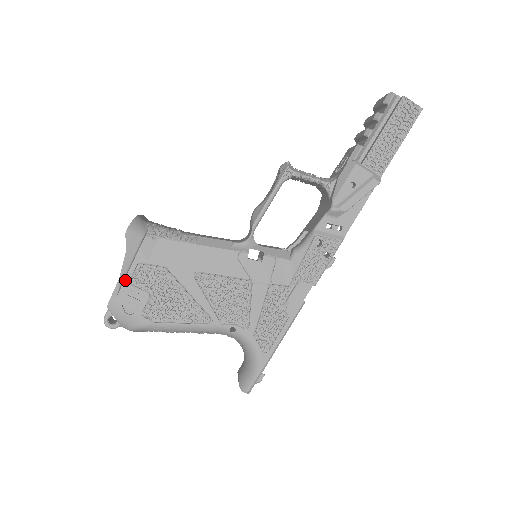
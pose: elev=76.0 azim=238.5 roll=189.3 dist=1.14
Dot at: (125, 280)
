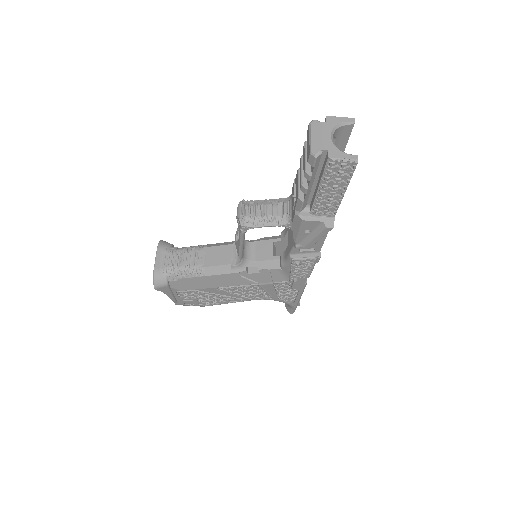
Dot at: (176, 298)
